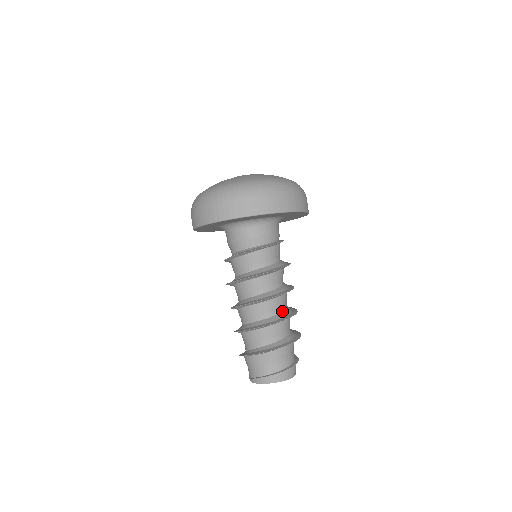
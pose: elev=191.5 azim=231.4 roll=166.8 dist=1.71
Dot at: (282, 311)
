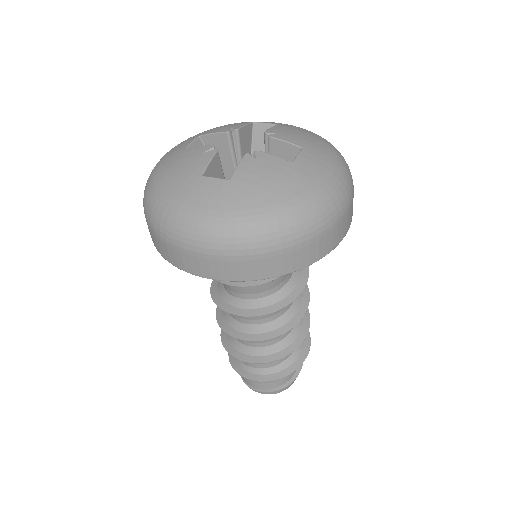
Dot at: occluded
